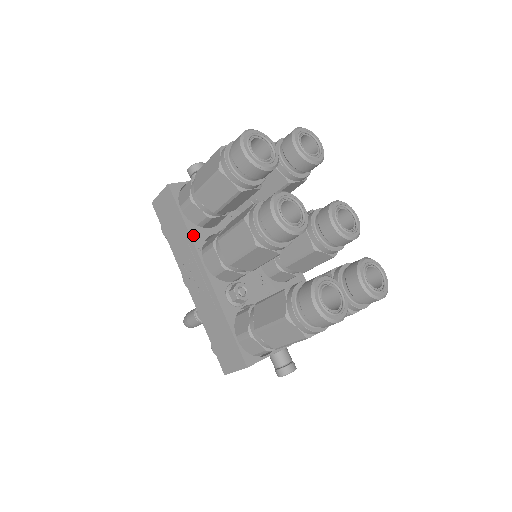
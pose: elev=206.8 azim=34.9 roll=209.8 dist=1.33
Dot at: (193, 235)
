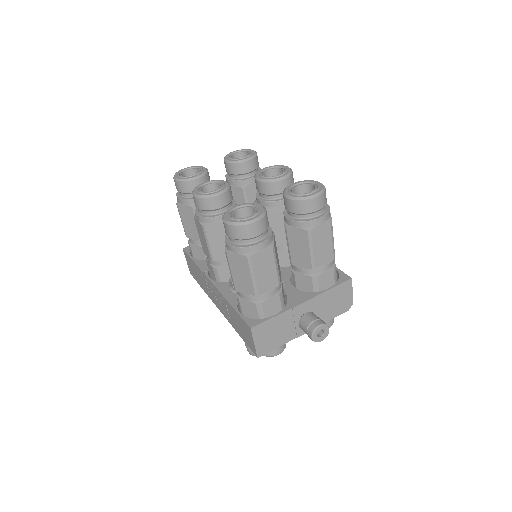
Dot at: (201, 266)
